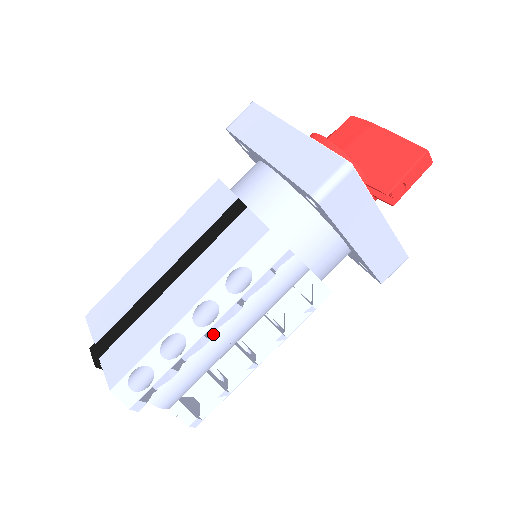
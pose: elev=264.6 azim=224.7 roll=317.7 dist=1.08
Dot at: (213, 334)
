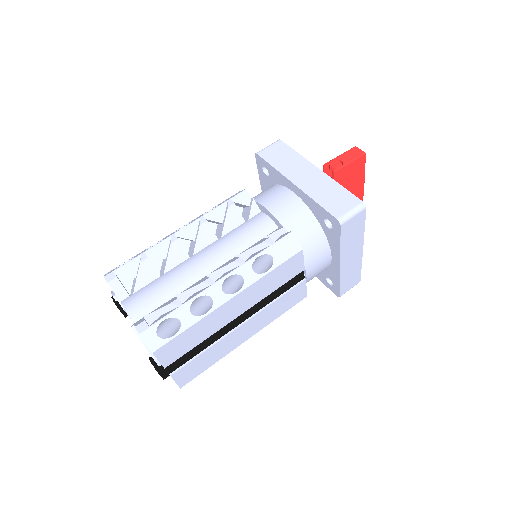
Dot at: (189, 259)
